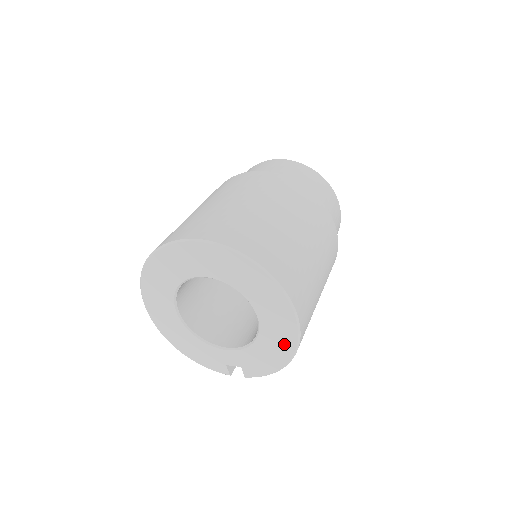
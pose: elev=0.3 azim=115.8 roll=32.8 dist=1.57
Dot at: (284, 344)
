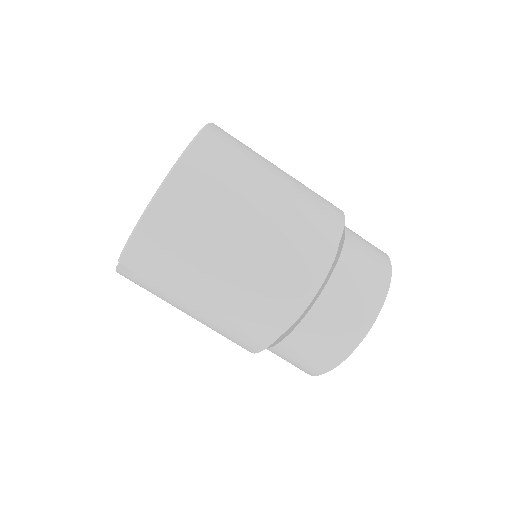
Dot at: occluded
